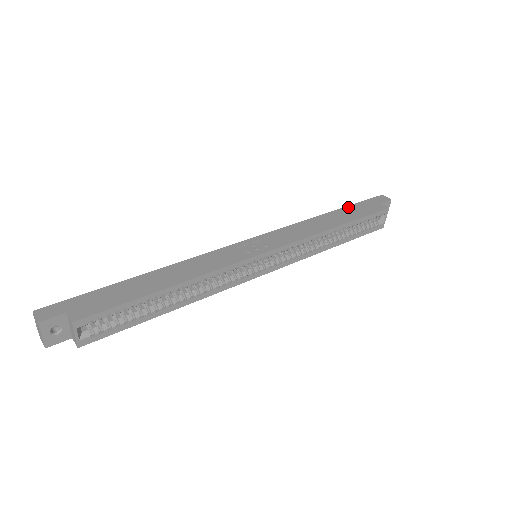
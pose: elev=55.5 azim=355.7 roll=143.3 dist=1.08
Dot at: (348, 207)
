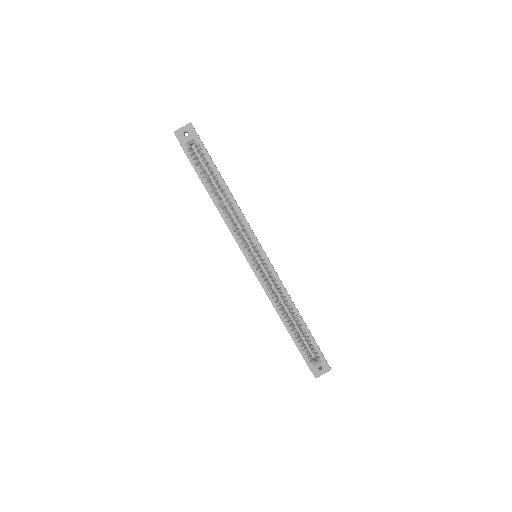
Dot at: occluded
